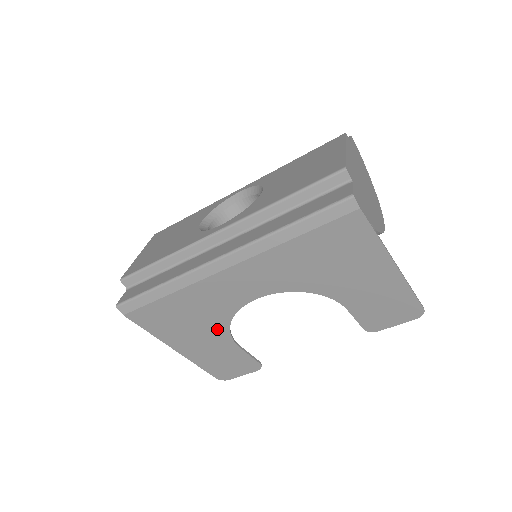
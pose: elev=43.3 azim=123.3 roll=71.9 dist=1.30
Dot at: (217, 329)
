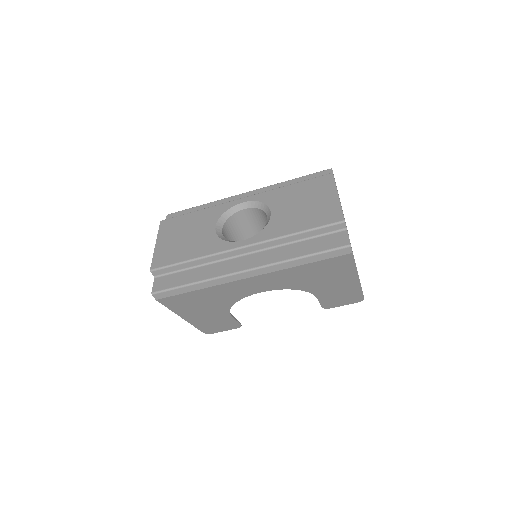
Dot at: (222, 307)
